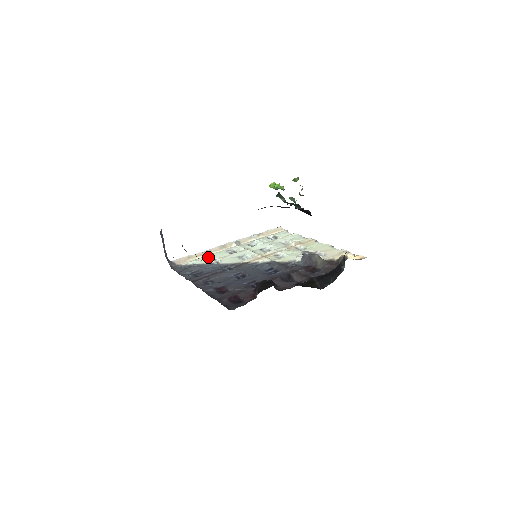
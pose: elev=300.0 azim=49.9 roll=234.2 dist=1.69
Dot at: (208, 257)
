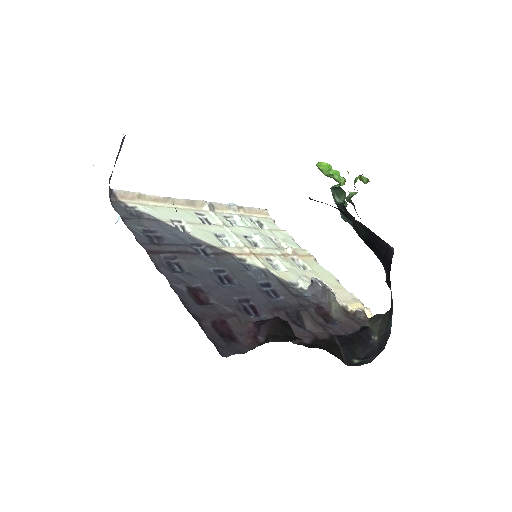
Dot at: (169, 211)
